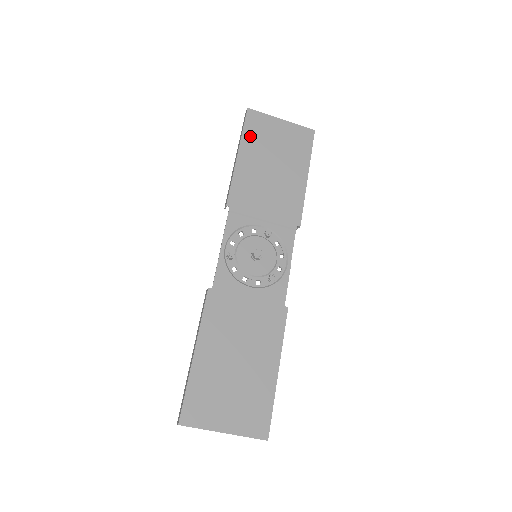
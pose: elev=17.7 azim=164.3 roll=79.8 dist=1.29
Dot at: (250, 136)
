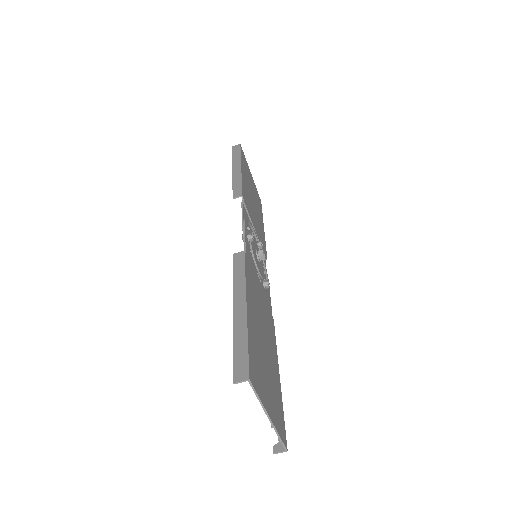
Dot at: occluded
